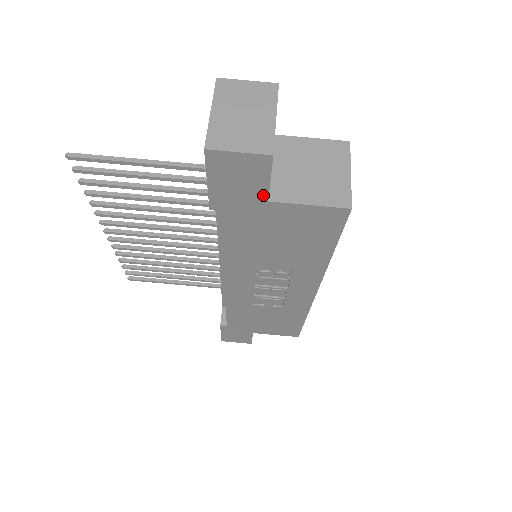
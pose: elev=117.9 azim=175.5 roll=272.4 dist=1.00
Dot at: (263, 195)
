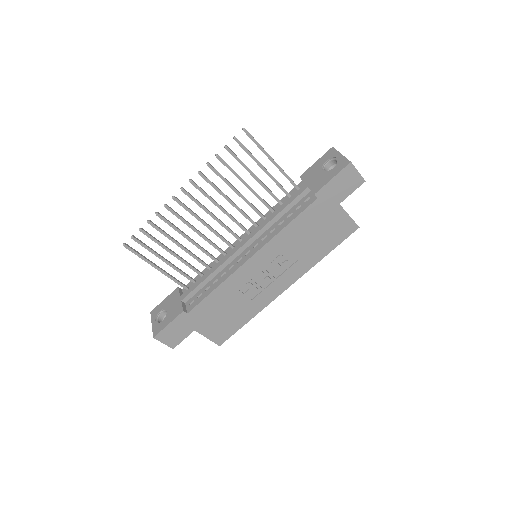
Dot at: (342, 199)
